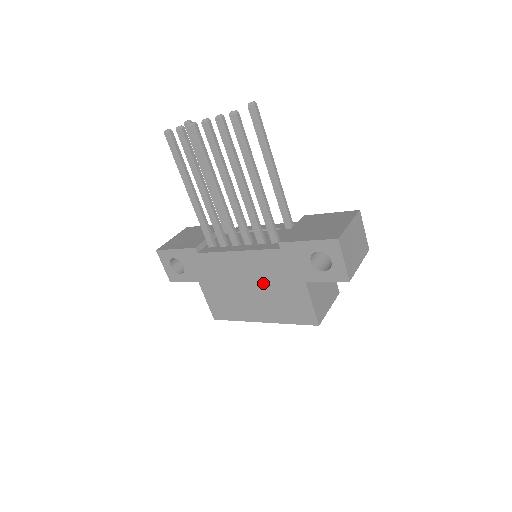
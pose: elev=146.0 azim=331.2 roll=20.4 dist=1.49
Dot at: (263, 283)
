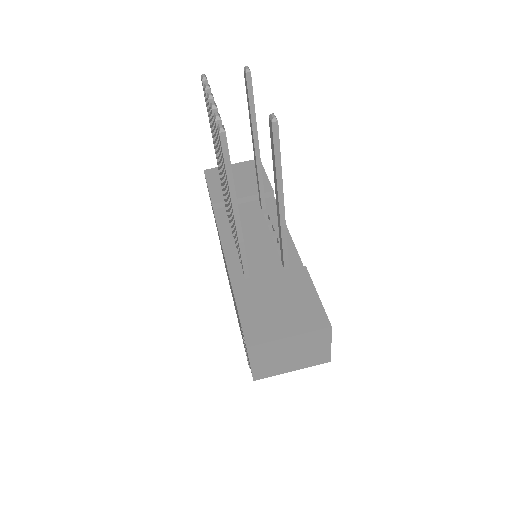
Dot at: occluded
